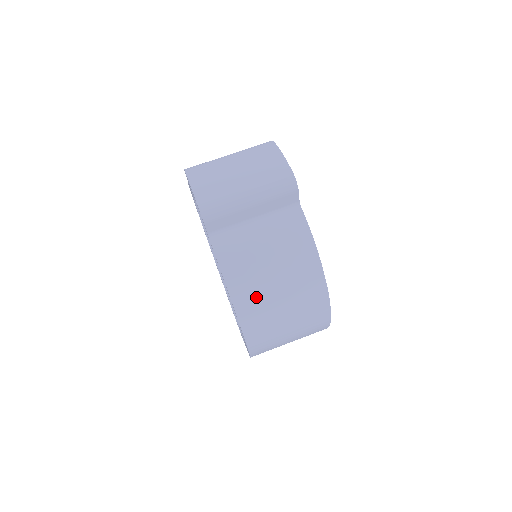
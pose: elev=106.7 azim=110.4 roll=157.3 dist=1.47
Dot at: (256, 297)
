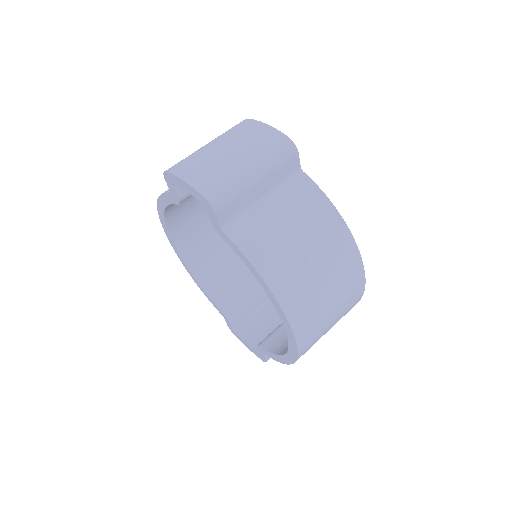
Dot at: (295, 280)
